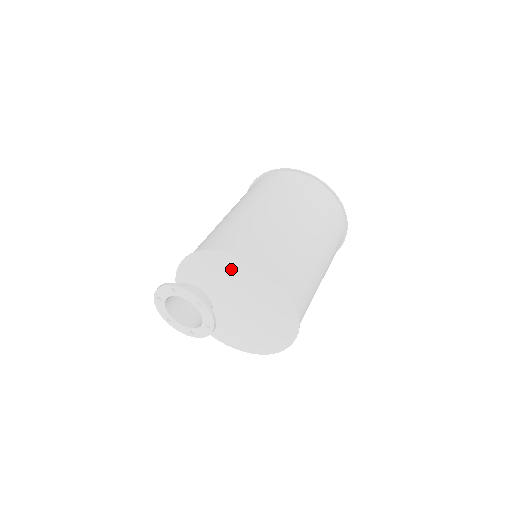
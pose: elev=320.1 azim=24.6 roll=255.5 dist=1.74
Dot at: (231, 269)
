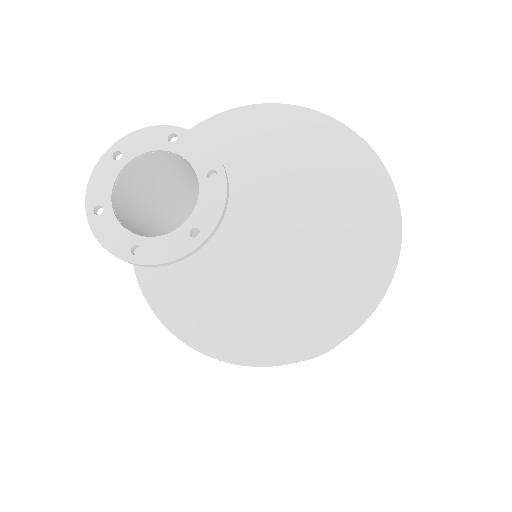
Dot at: (303, 145)
